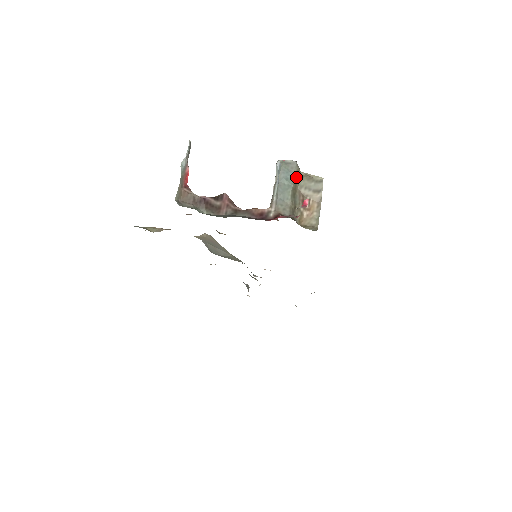
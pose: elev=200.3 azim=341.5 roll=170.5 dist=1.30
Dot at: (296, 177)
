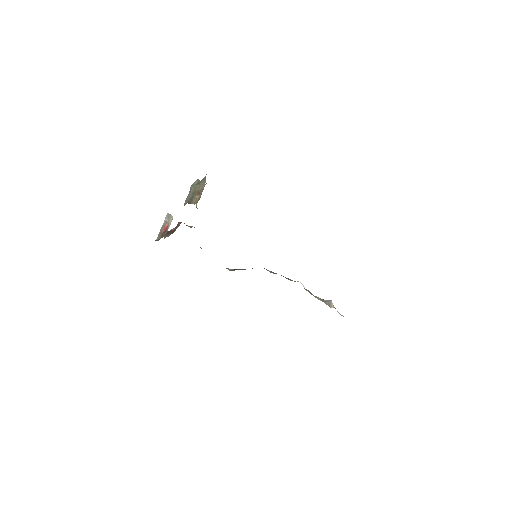
Dot at: (196, 185)
